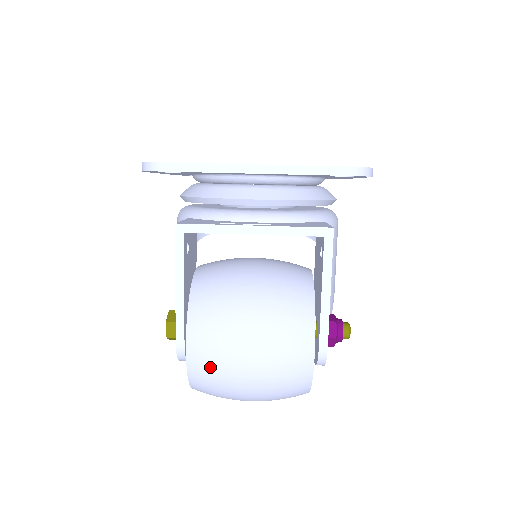
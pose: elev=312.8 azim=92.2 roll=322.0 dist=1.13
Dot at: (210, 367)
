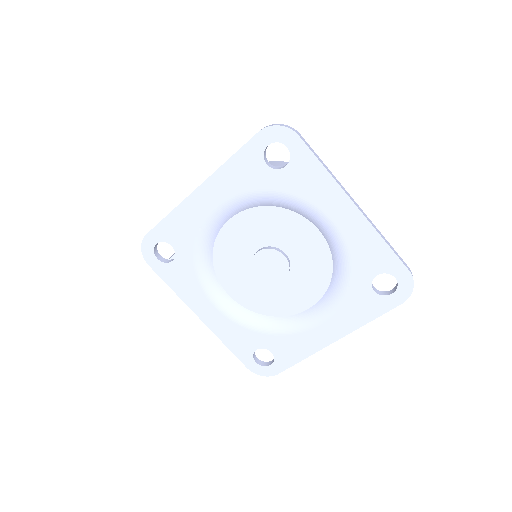
Dot at: occluded
